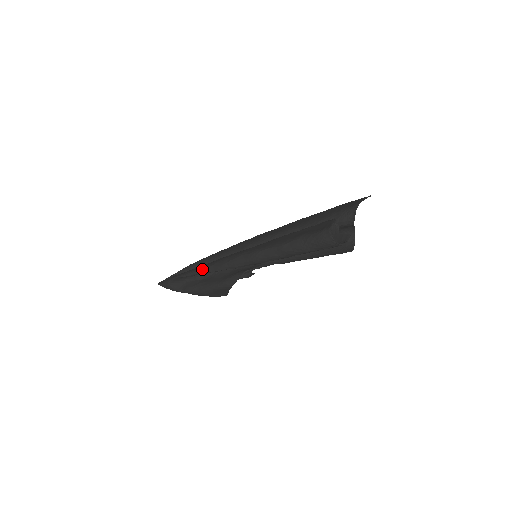
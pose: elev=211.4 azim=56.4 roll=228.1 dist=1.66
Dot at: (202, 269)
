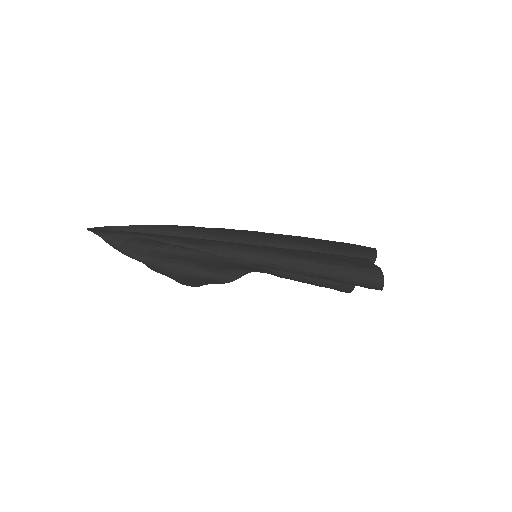
Dot at: (198, 244)
